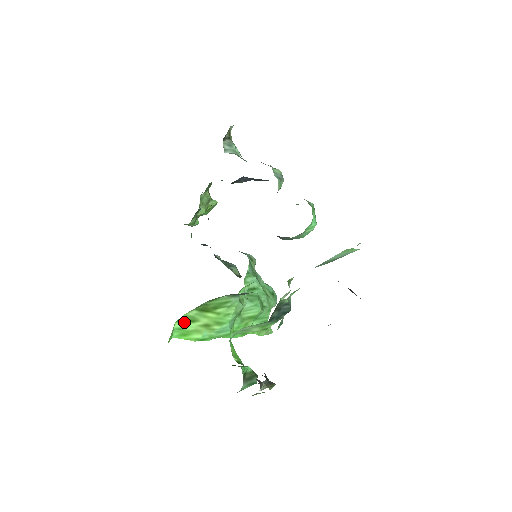
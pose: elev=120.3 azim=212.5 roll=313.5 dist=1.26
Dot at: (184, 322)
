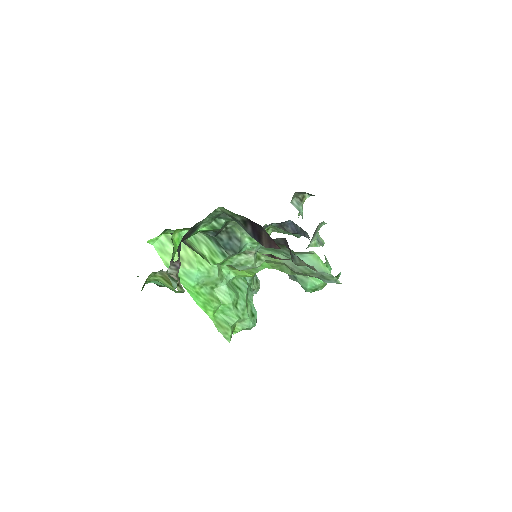
Dot at: (169, 240)
